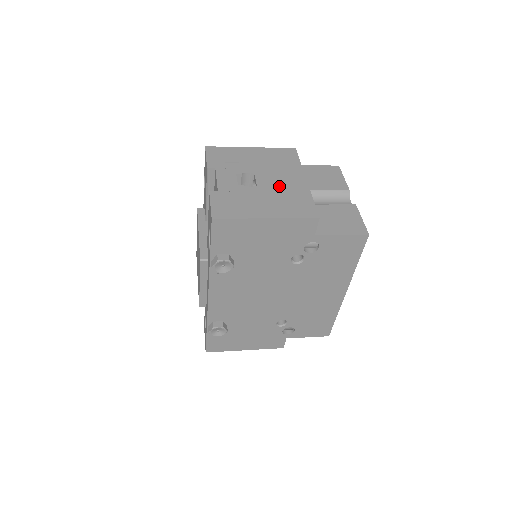
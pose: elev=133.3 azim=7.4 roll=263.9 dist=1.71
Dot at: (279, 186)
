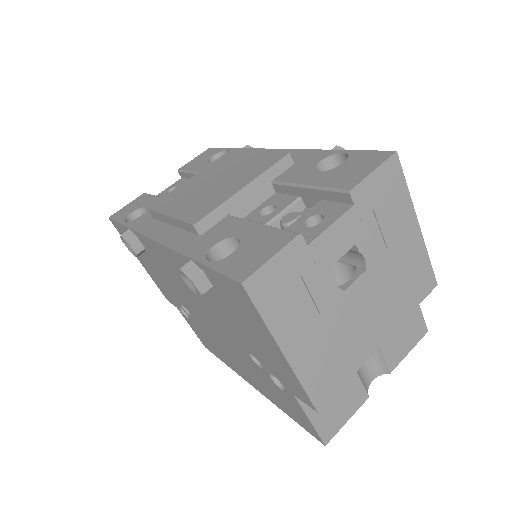
Dot at: (356, 321)
